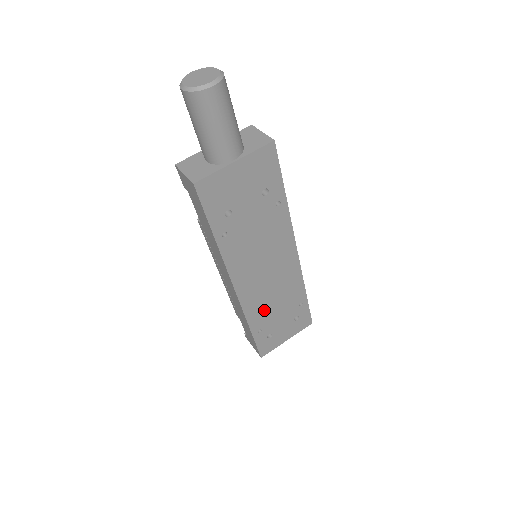
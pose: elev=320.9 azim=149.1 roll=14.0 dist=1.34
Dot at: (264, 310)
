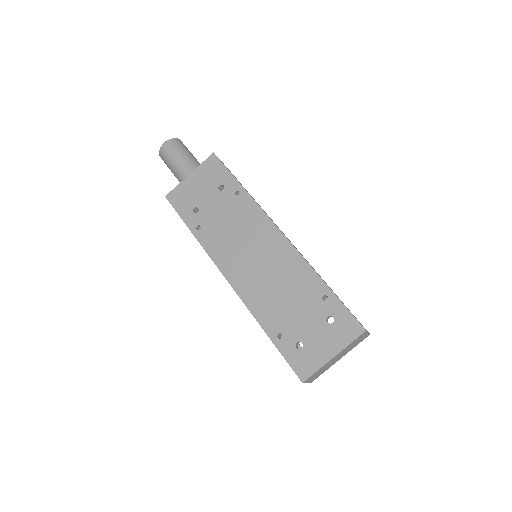
Dot at: (273, 305)
